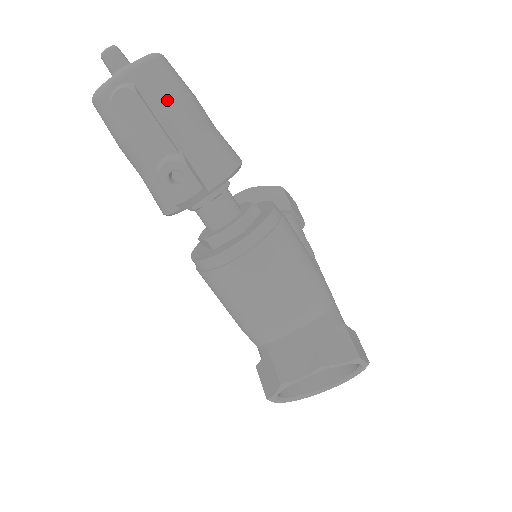
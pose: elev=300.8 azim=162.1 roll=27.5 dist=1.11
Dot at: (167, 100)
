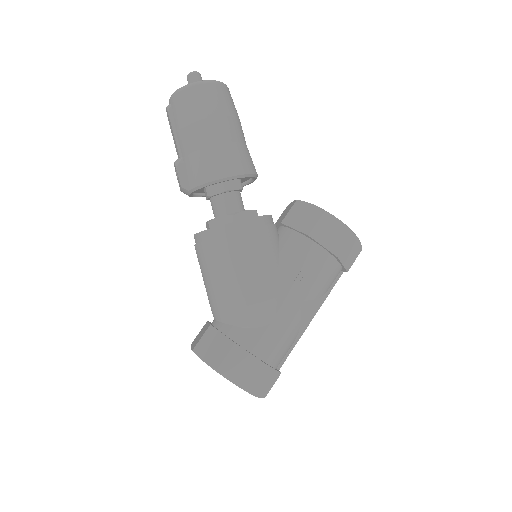
Dot at: (182, 120)
